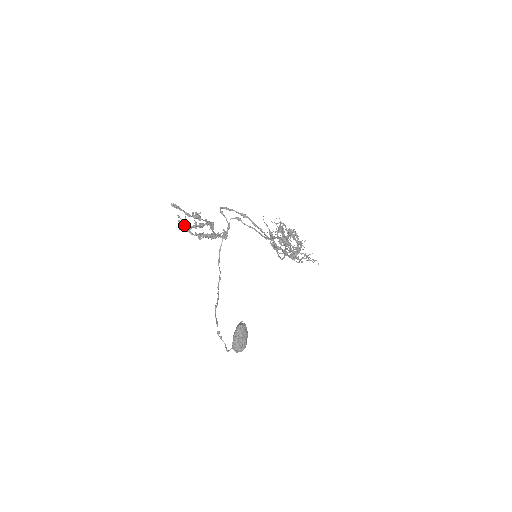
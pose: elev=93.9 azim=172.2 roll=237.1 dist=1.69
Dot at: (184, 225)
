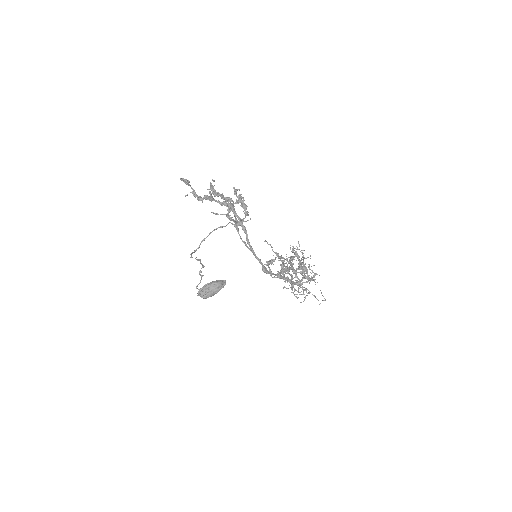
Dot at: (212, 190)
